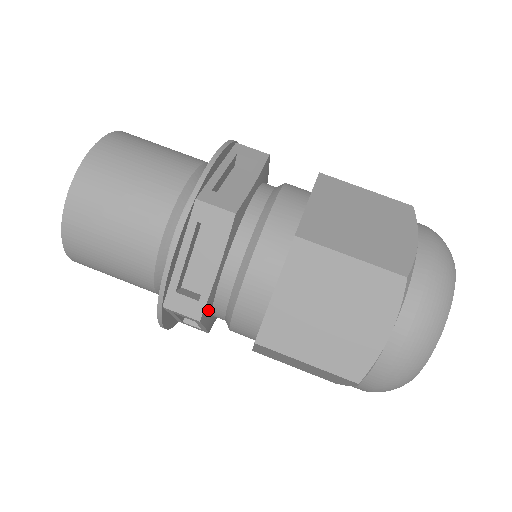
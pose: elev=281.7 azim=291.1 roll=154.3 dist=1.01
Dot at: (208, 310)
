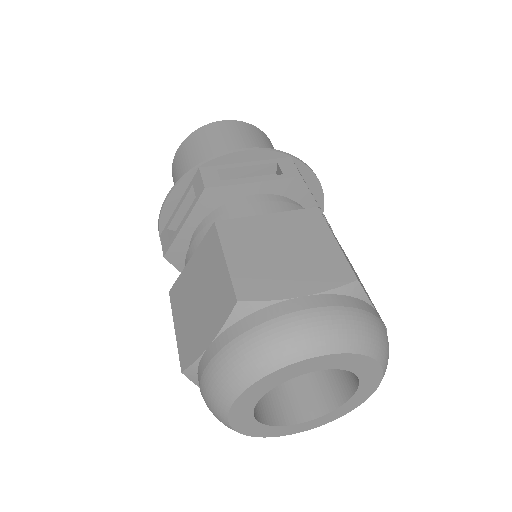
Dot at: (181, 258)
